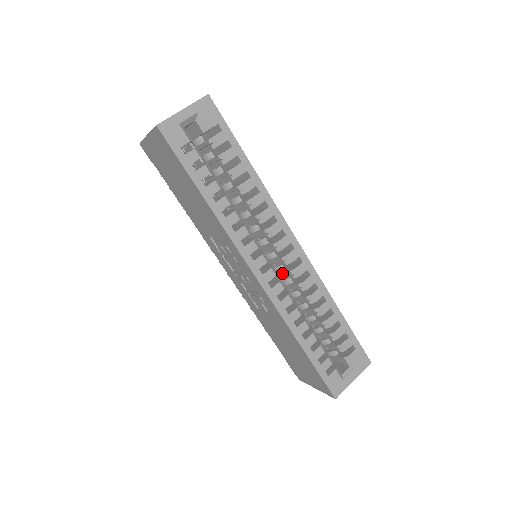
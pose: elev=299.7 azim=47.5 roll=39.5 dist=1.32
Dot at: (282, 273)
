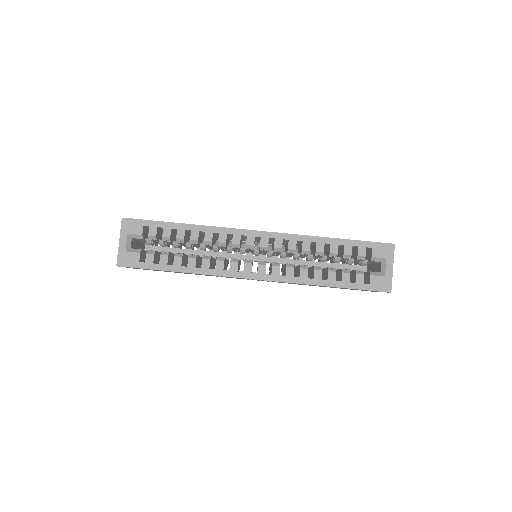
Dot at: occluded
